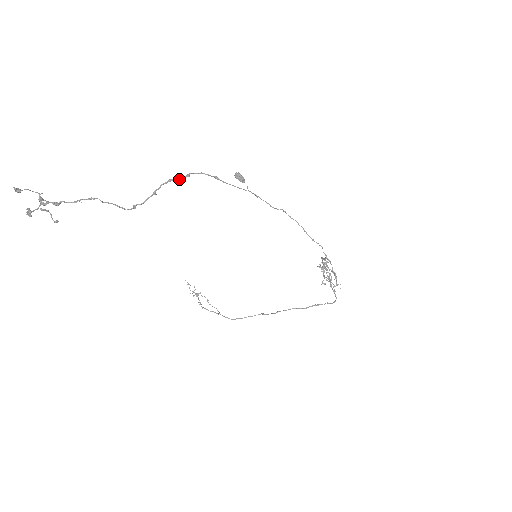
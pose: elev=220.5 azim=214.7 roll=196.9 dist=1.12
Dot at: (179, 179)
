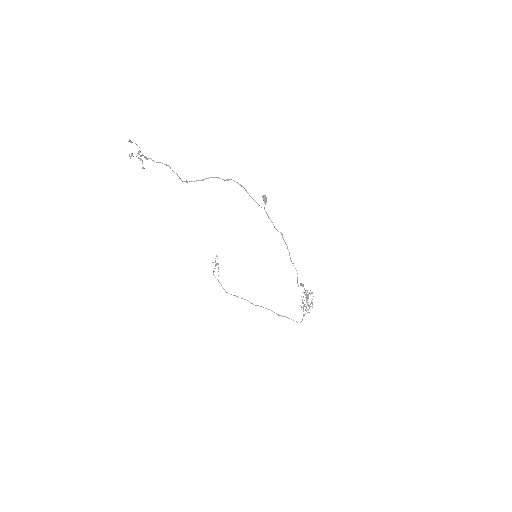
Dot at: (222, 179)
